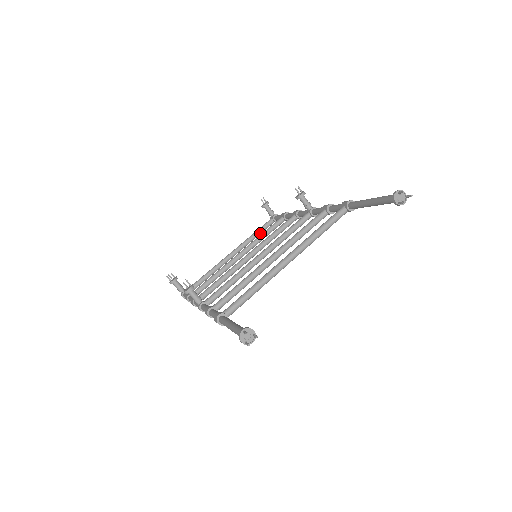
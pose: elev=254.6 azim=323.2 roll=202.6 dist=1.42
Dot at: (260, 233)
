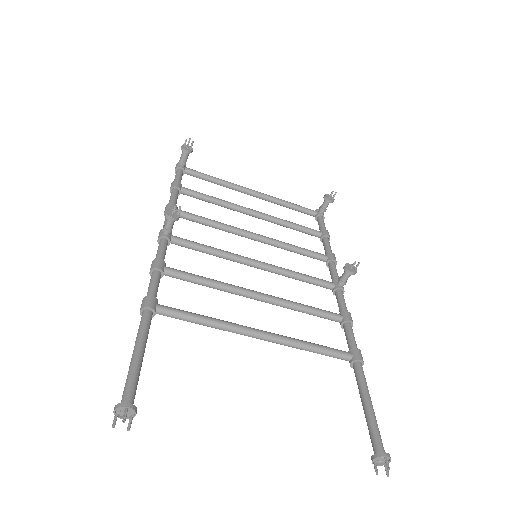
Dot at: (294, 209)
